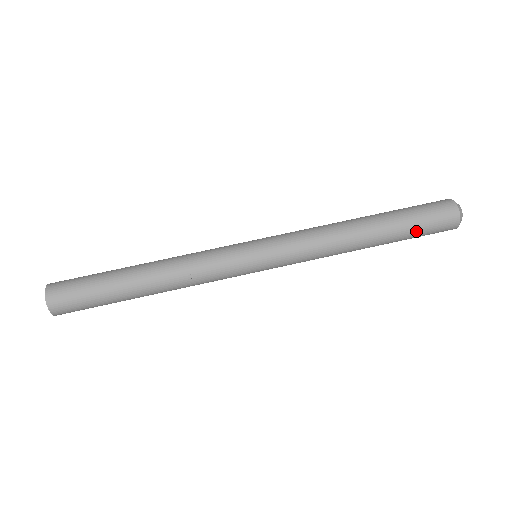
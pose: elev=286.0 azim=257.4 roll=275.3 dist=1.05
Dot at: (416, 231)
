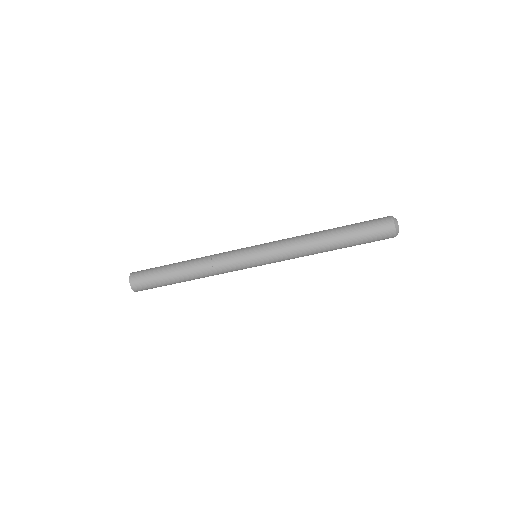
Dot at: (364, 241)
